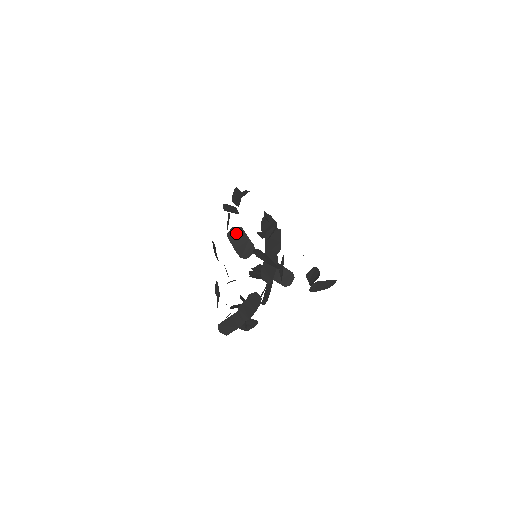
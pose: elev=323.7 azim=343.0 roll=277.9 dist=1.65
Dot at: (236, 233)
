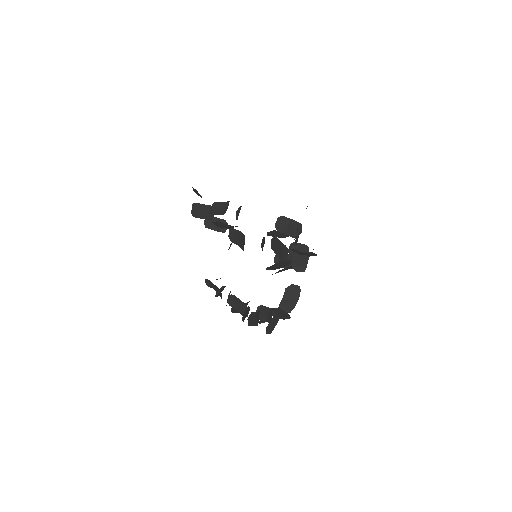
Dot at: (275, 243)
